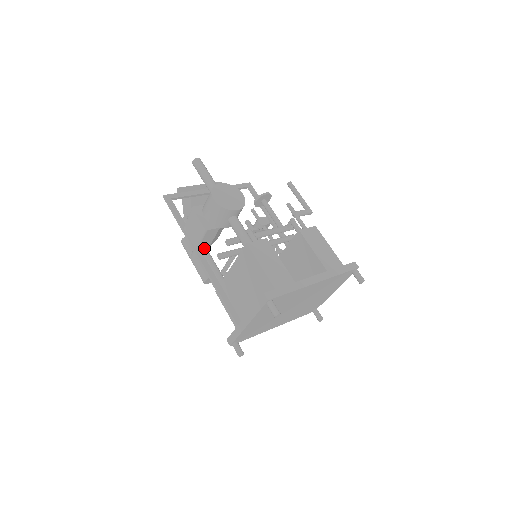
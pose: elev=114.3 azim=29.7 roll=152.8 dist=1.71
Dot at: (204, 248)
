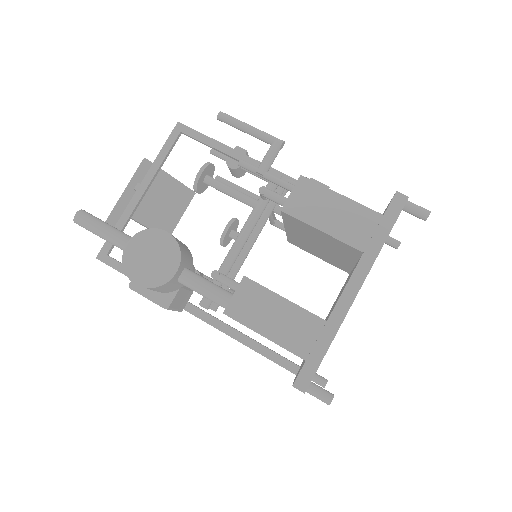
Dot at: occluded
